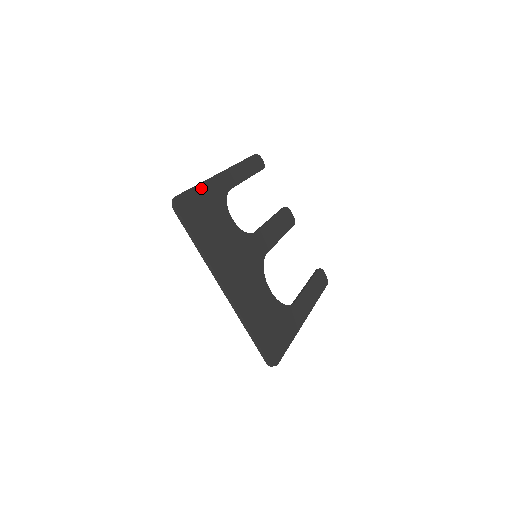
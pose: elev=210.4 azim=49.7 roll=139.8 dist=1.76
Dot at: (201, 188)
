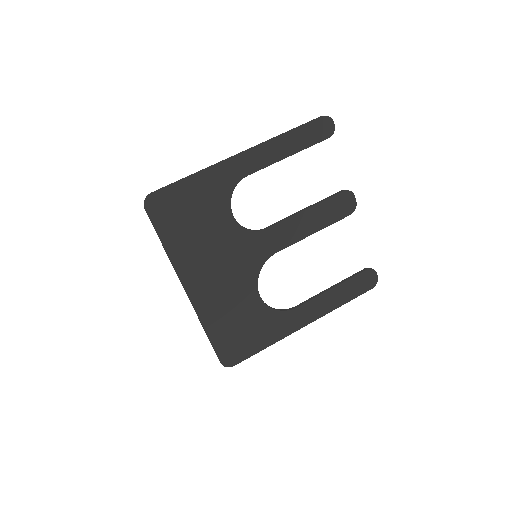
Dot at: (194, 180)
